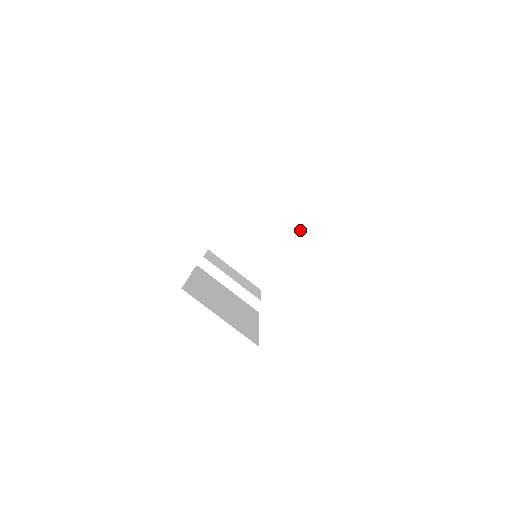
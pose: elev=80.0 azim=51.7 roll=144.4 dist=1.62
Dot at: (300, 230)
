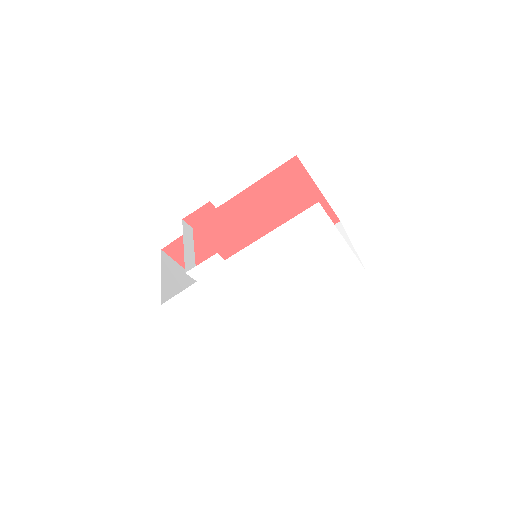
Dot at: occluded
